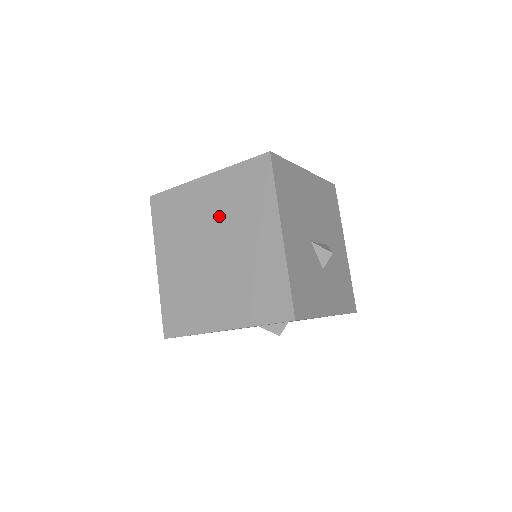
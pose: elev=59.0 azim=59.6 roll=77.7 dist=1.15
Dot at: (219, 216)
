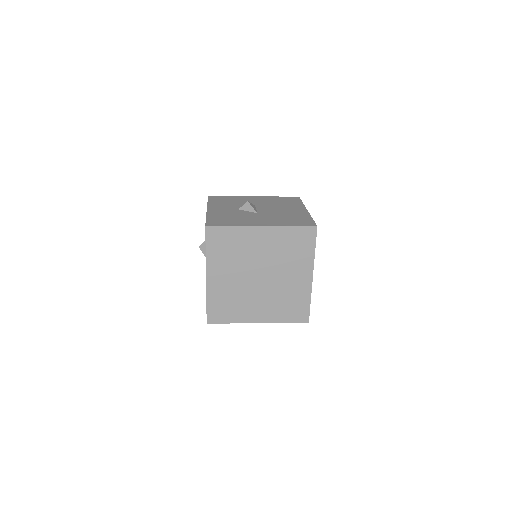
Dot at: (269, 256)
